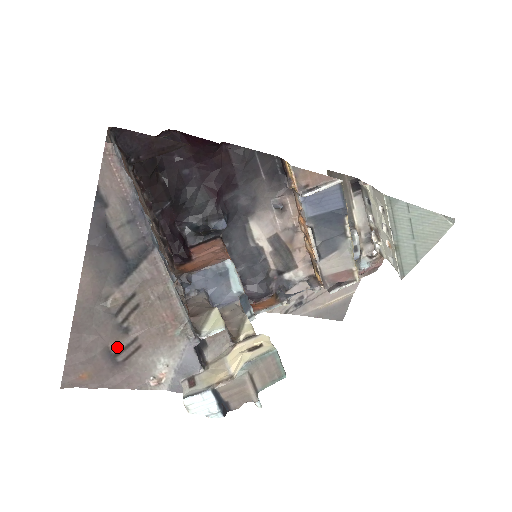
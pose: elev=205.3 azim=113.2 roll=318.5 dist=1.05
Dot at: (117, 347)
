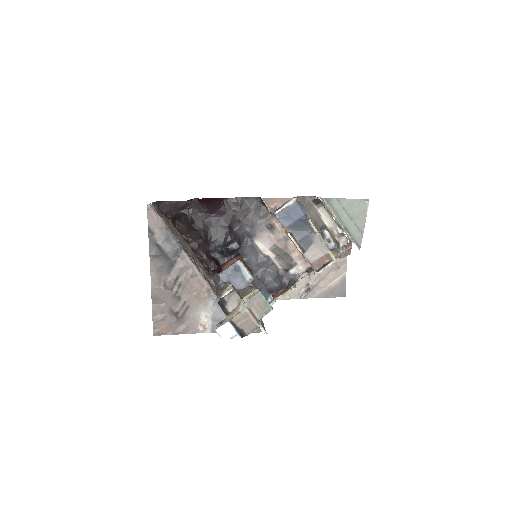
Dot at: (177, 309)
